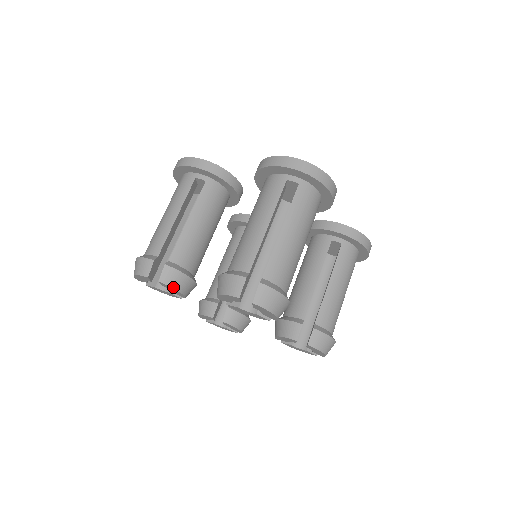
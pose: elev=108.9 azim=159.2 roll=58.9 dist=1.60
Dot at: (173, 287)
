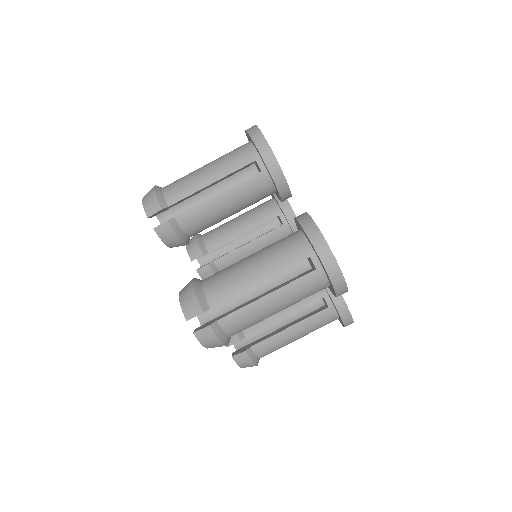
Dot at: (162, 240)
